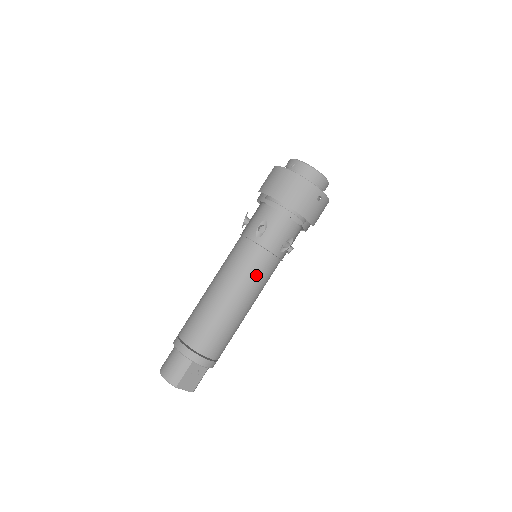
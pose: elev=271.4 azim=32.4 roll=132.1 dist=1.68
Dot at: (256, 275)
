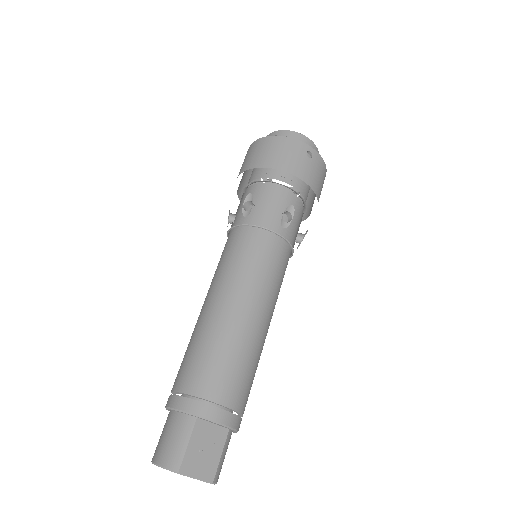
Dot at: (259, 264)
